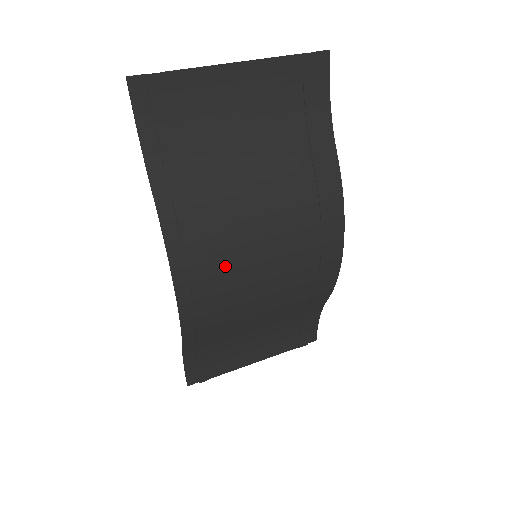
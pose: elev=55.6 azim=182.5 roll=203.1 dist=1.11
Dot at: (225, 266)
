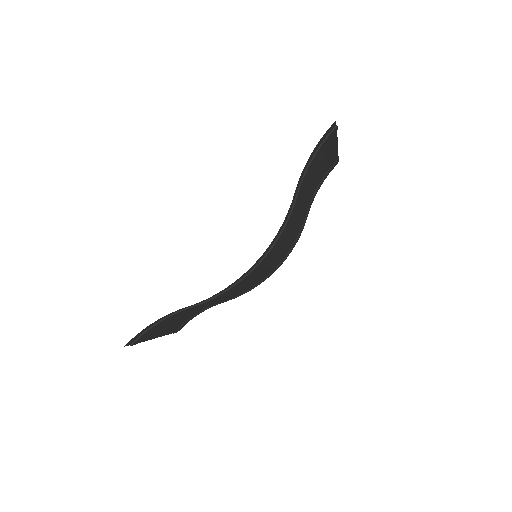
Dot at: (270, 258)
